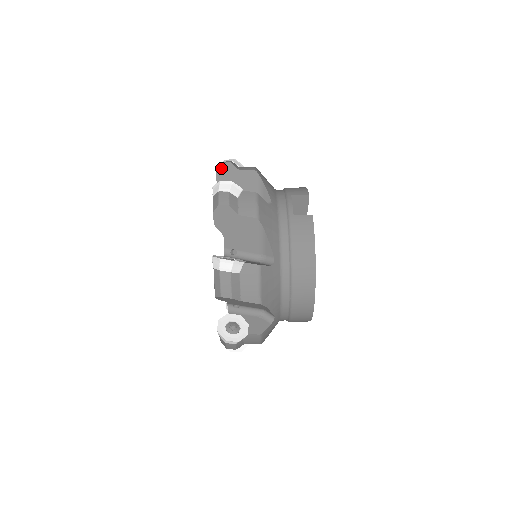
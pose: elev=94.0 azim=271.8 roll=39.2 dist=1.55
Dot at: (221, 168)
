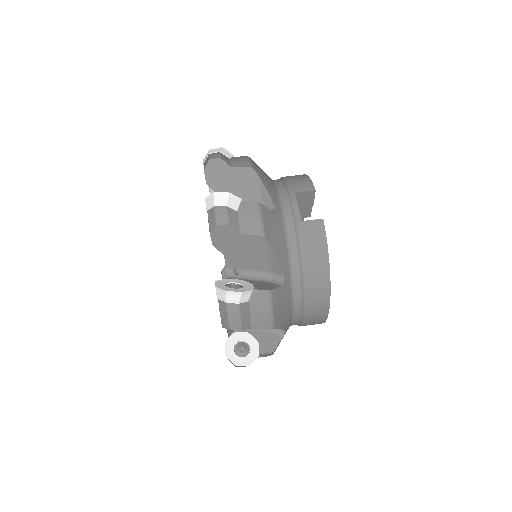
Dot at: (210, 166)
